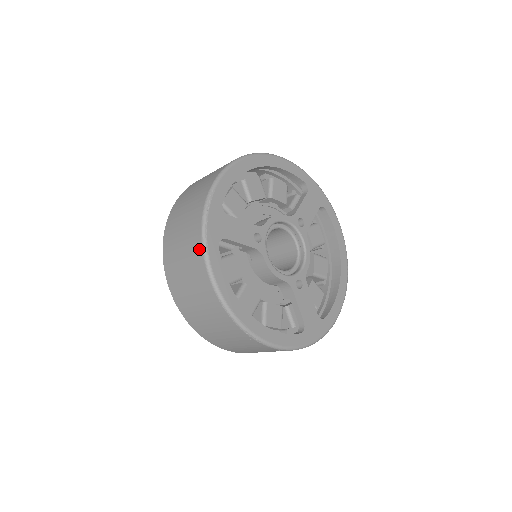
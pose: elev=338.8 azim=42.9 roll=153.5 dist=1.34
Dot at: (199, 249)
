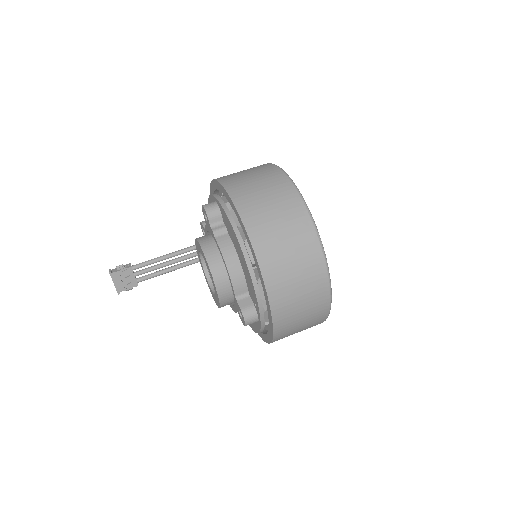
Dot at: (279, 172)
